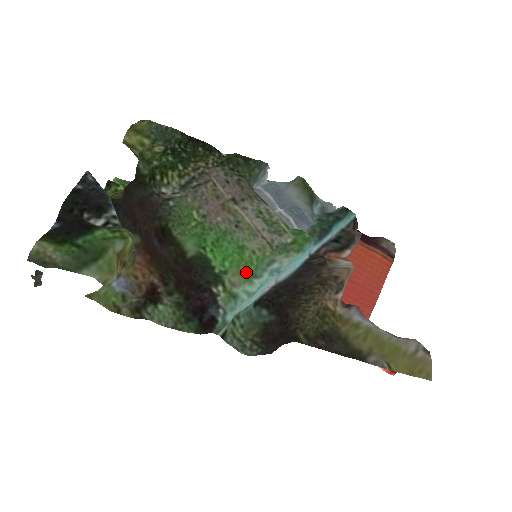
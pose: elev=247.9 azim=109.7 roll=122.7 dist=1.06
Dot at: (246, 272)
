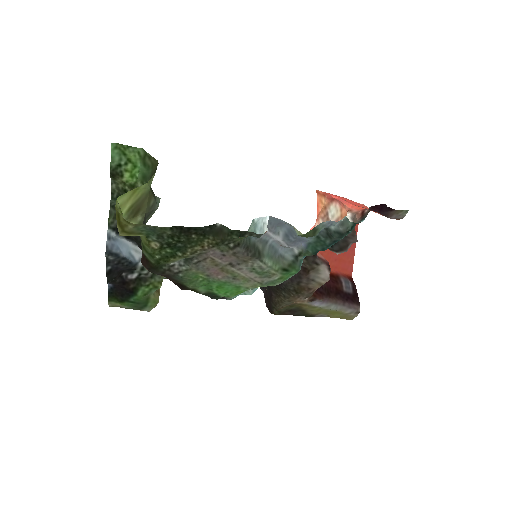
Dot at: occluded
